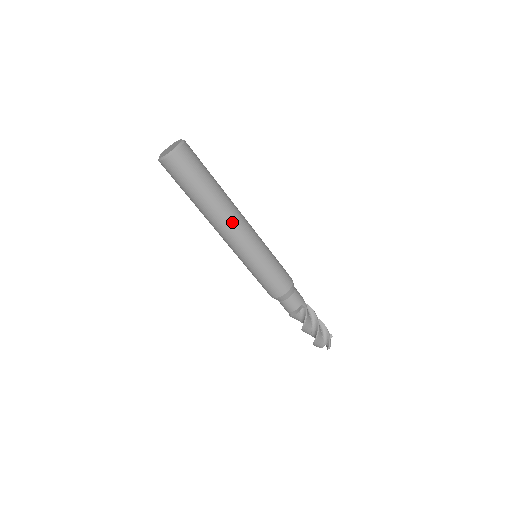
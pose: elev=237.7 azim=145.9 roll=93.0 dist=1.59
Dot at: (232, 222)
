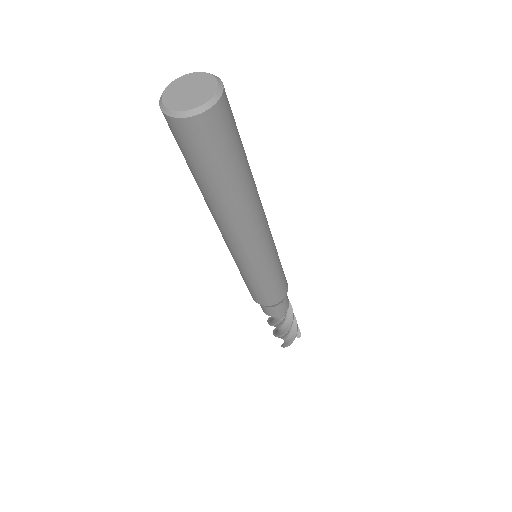
Dot at: (233, 231)
